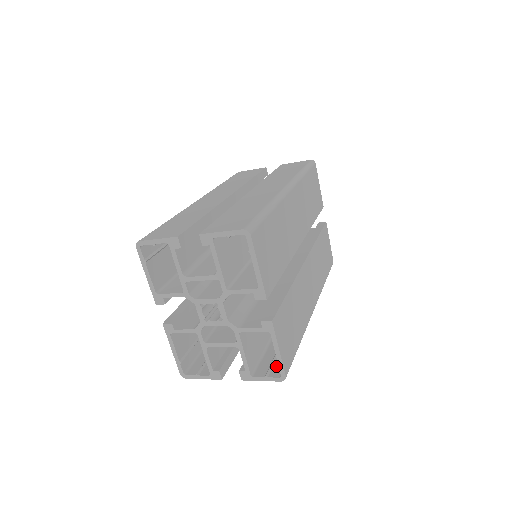
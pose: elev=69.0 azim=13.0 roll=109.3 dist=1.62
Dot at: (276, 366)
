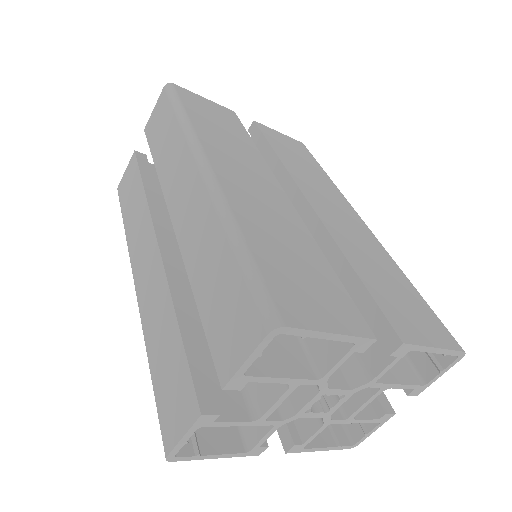
Dot at: occluded
